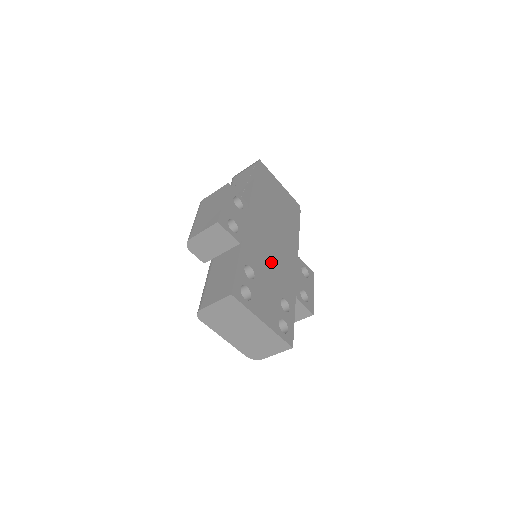
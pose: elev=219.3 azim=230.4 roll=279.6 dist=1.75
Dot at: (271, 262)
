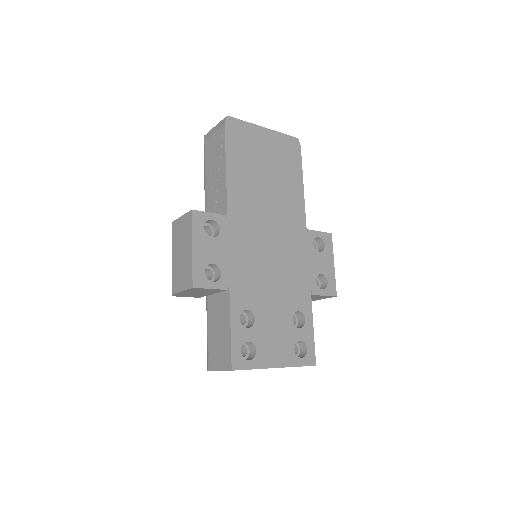
Dot at: (272, 276)
